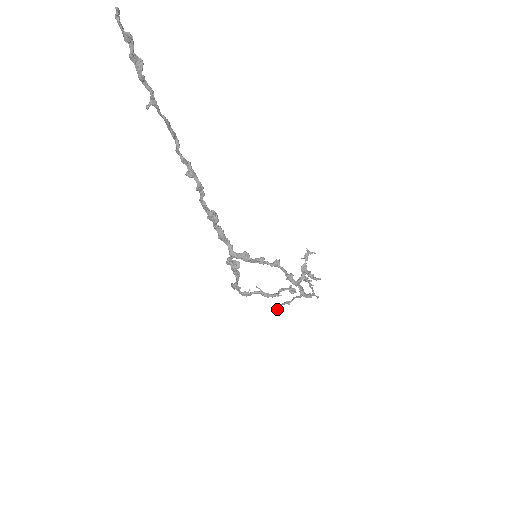
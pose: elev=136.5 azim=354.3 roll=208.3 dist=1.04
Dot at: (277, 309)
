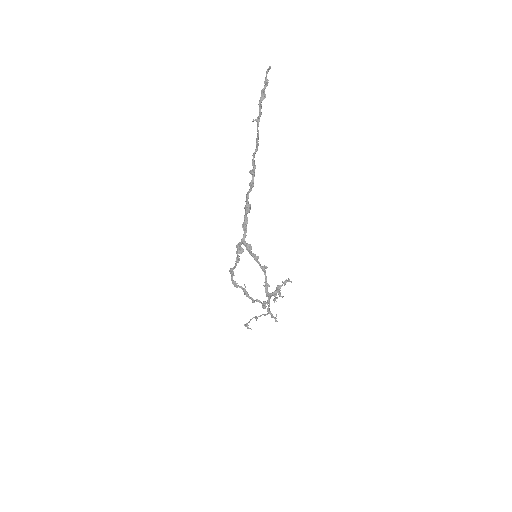
Dot at: (248, 322)
